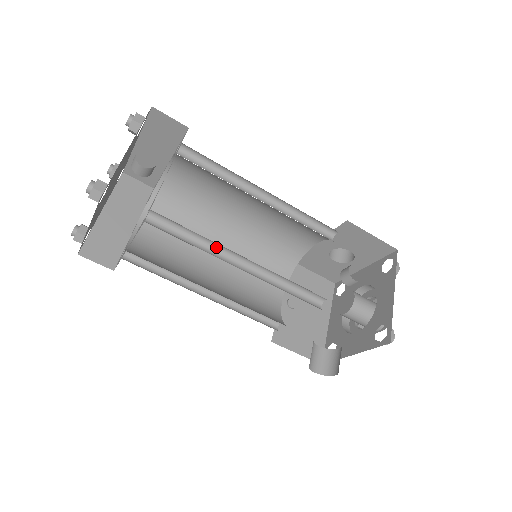
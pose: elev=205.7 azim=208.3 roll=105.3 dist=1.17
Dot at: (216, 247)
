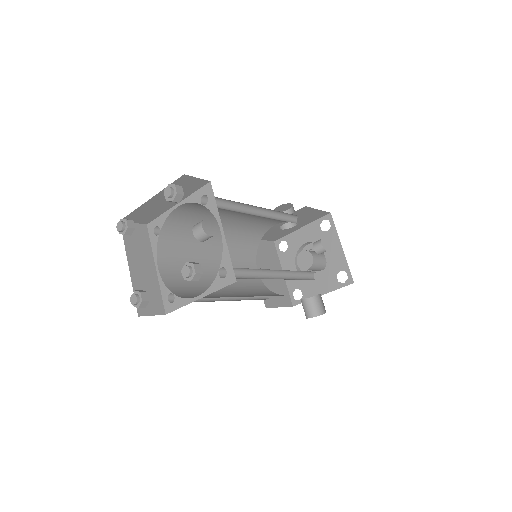
Dot at: (260, 271)
